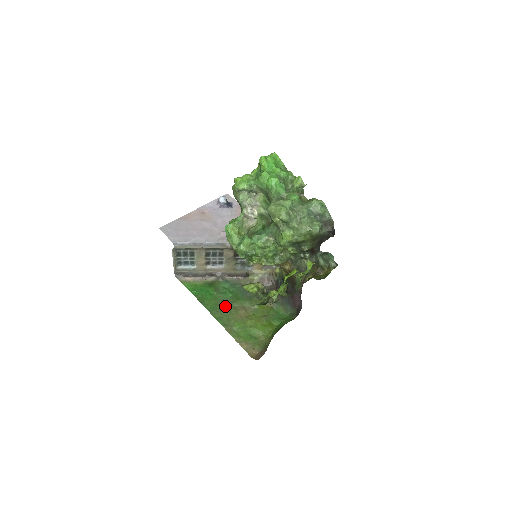
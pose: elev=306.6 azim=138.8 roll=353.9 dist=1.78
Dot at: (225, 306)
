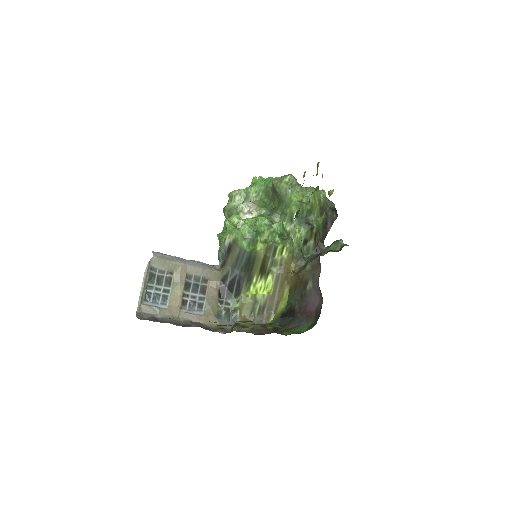
Dot at: occluded
